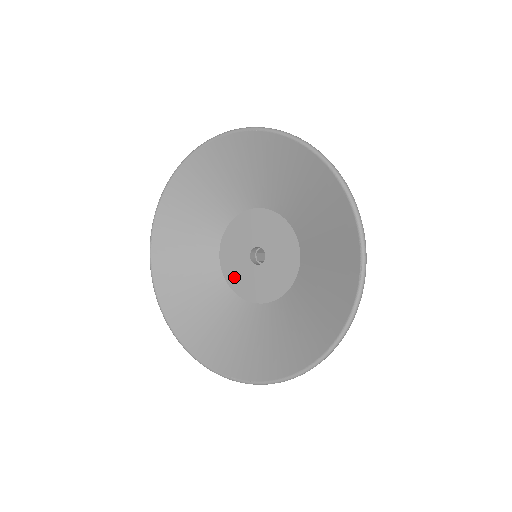
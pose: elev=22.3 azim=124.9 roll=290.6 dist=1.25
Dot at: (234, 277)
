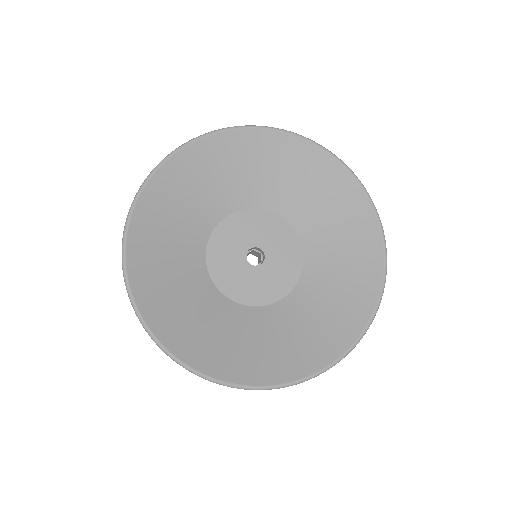
Dot at: (222, 274)
